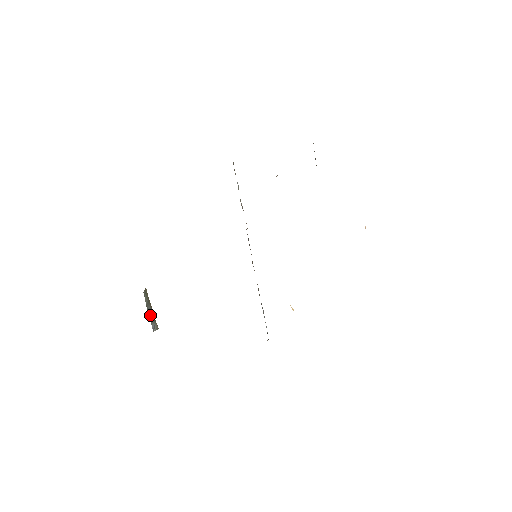
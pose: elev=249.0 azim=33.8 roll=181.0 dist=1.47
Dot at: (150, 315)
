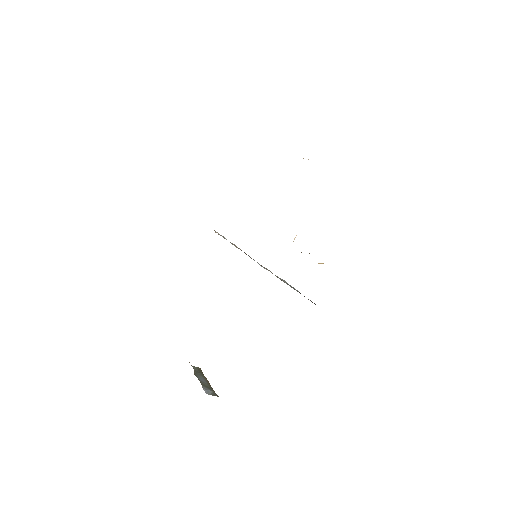
Dot at: (202, 382)
